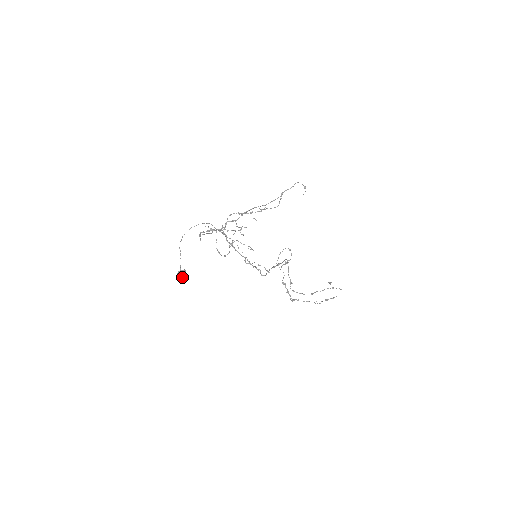
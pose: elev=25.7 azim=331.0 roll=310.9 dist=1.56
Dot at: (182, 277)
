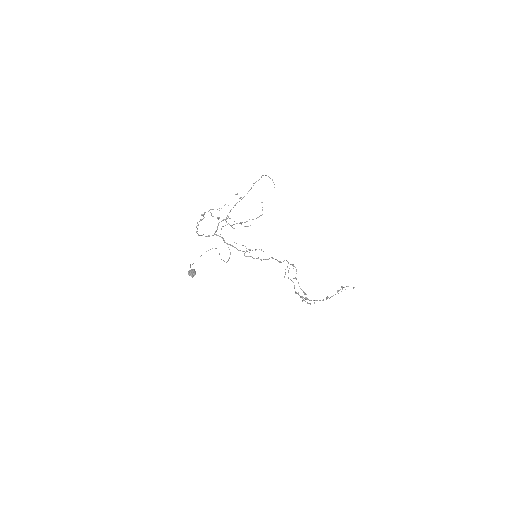
Dot at: (192, 273)
